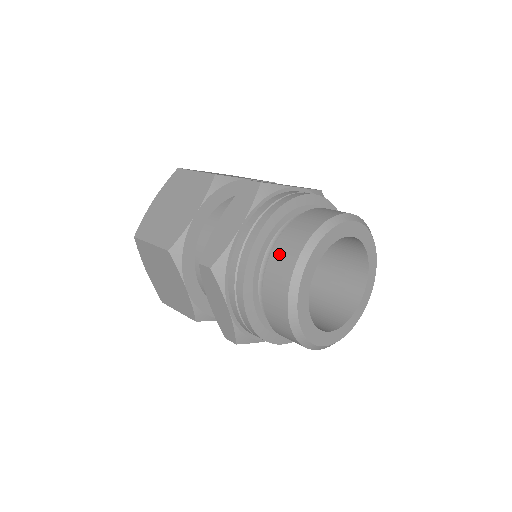
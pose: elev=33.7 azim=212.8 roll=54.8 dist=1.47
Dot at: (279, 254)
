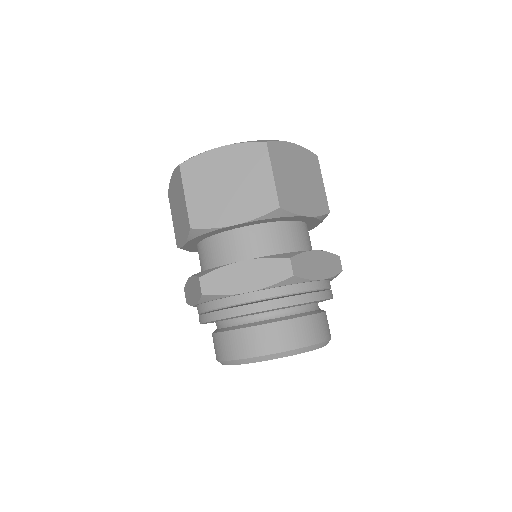
Dot at: (213, 342)
